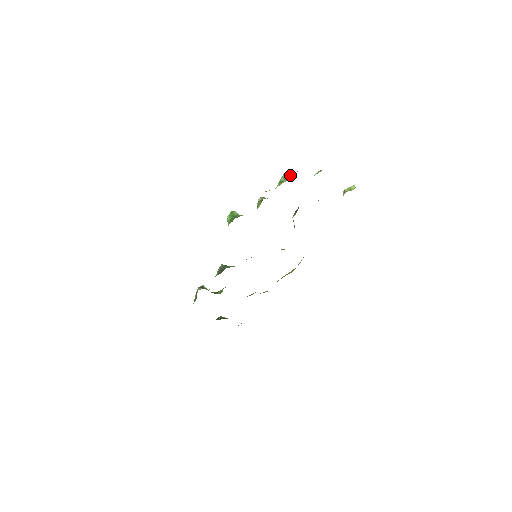
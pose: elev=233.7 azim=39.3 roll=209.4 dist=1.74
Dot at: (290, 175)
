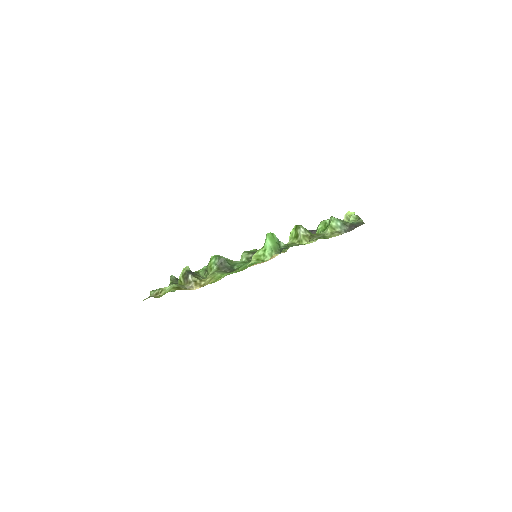
Dot at: (344, 226)
